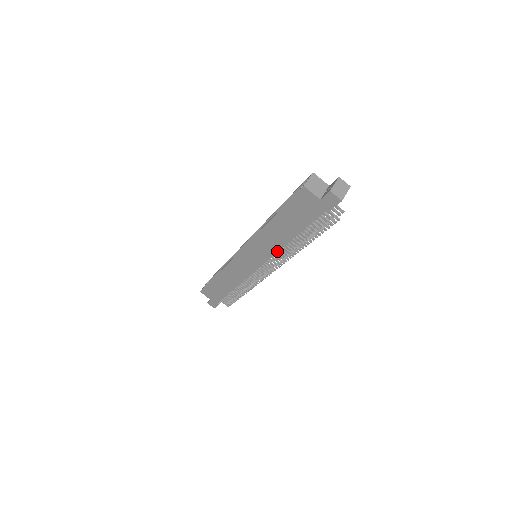
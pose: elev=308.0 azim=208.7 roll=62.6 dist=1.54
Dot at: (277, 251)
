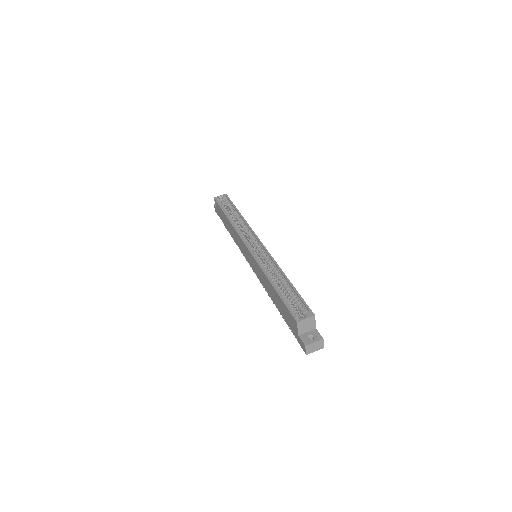
Dot at: (264, 286)
